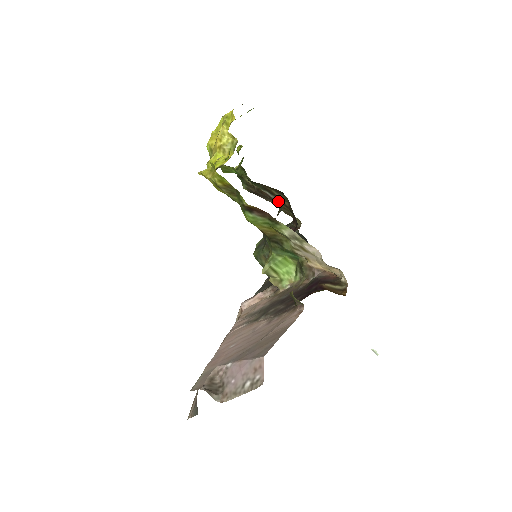
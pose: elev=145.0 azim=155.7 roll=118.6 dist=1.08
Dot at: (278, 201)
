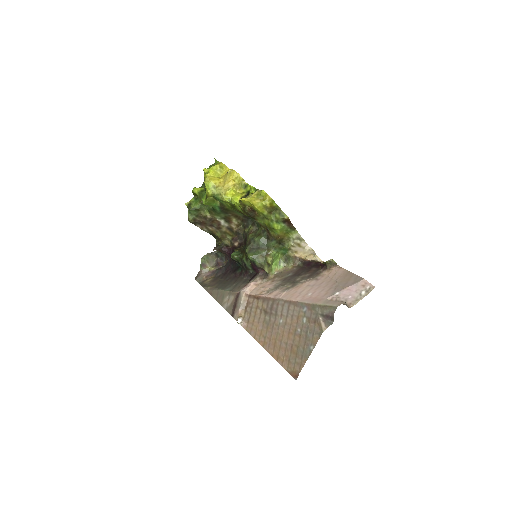
Dot at: (226, 227)
